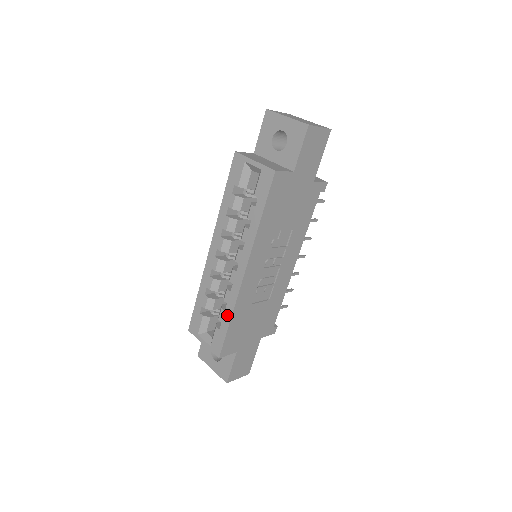
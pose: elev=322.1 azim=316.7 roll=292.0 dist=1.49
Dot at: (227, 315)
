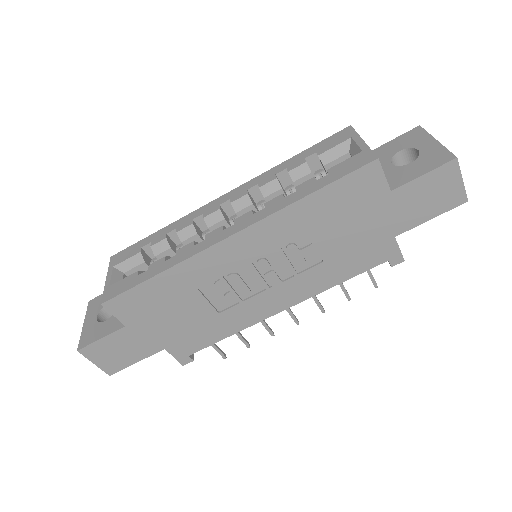
Dot at: (162, 266)
